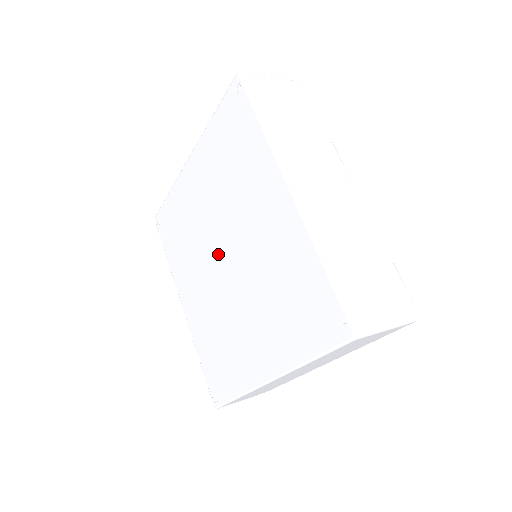
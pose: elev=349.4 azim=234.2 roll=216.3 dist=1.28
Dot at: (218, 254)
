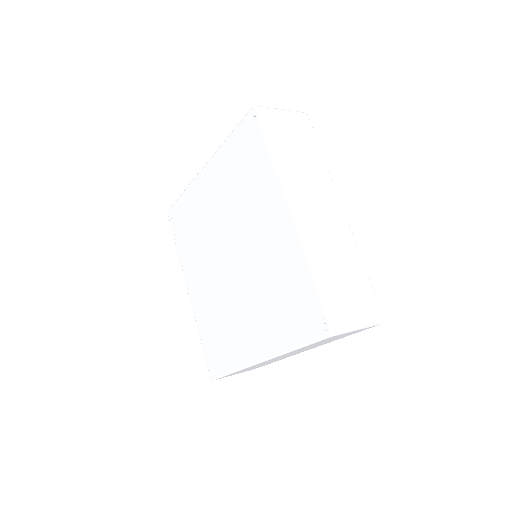
Dot at: (224, 253)
